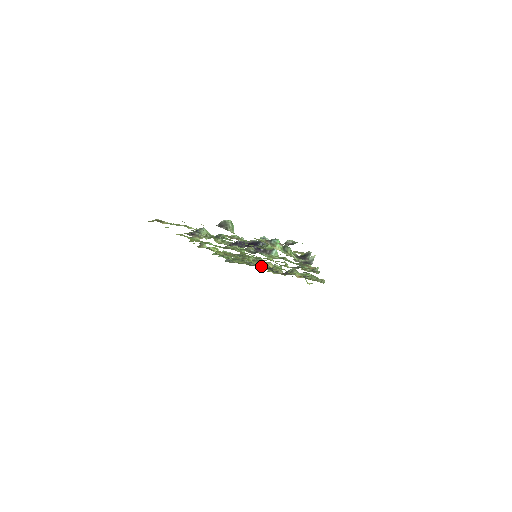
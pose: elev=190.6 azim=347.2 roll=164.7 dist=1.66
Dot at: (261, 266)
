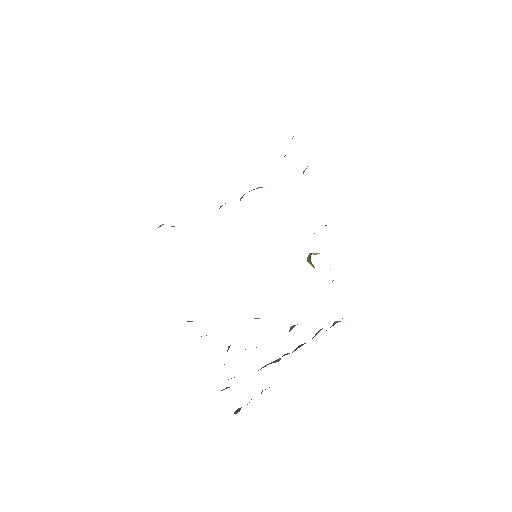
Dot at: occluded
